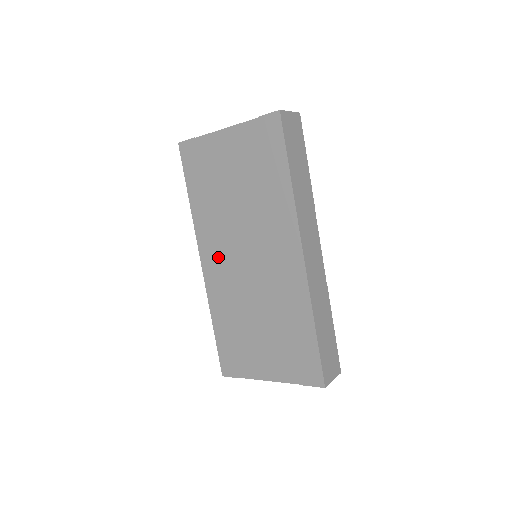
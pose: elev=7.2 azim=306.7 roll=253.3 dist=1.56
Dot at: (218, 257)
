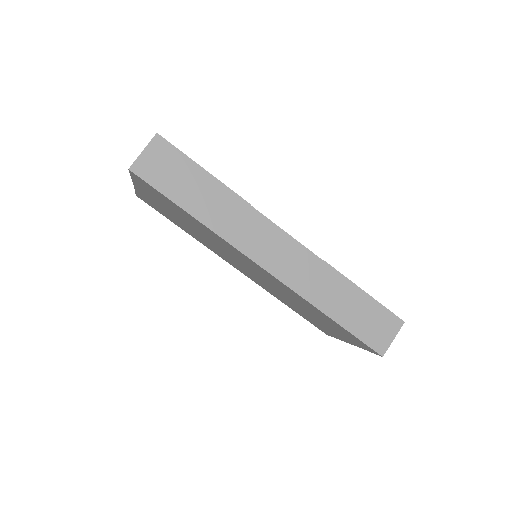
Dot at: (236, 266)
